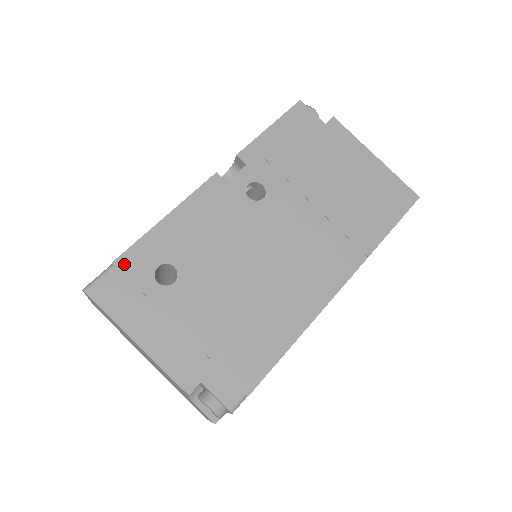
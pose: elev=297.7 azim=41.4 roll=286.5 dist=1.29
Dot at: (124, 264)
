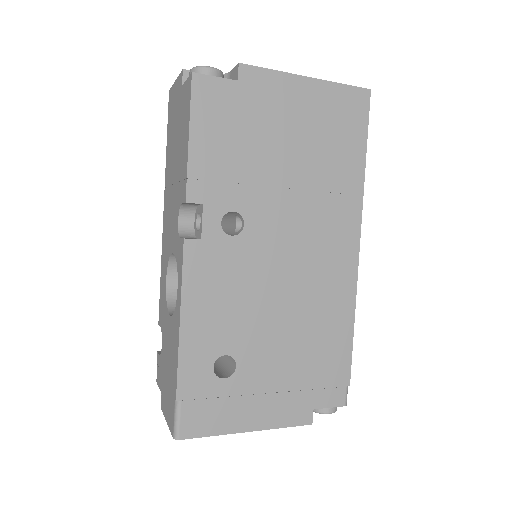
Dot at: (186, 392)
